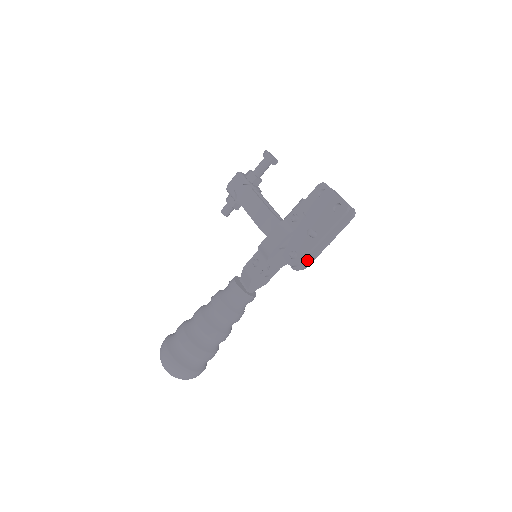
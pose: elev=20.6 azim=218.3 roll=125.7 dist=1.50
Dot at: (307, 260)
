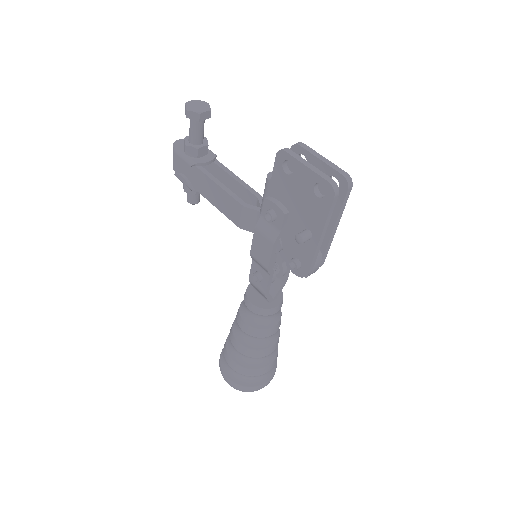
Dot at: (317, 262)
